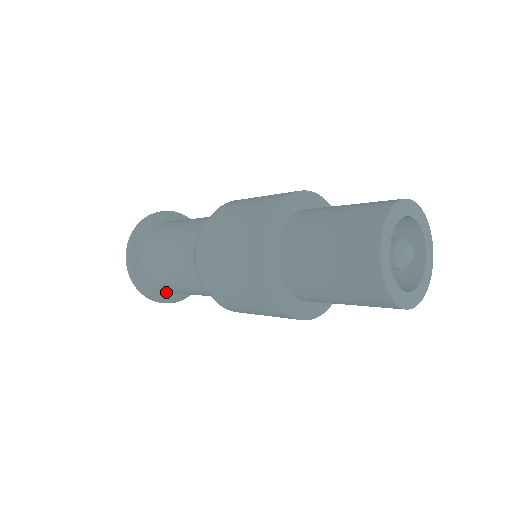
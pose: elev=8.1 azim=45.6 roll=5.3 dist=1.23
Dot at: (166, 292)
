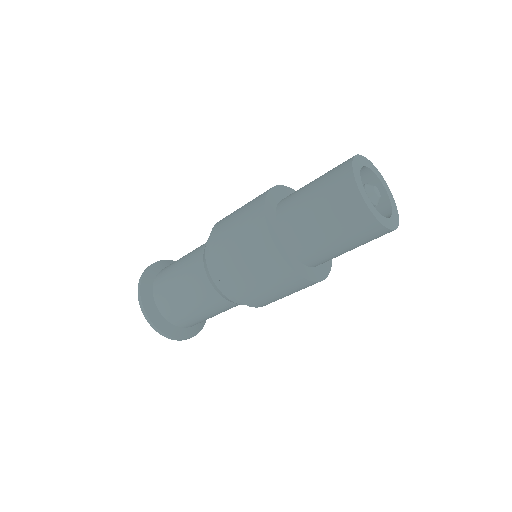
Dot at: (165, 319)
